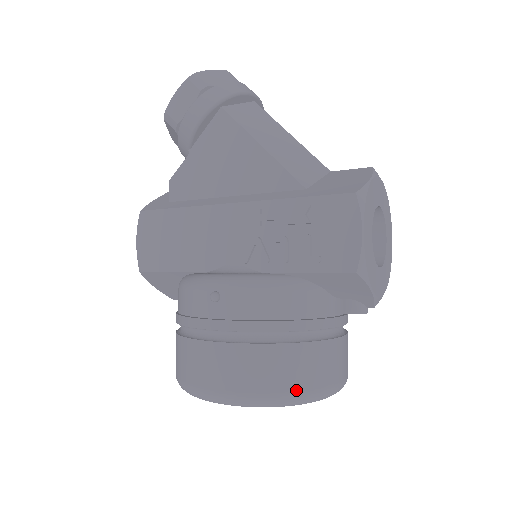
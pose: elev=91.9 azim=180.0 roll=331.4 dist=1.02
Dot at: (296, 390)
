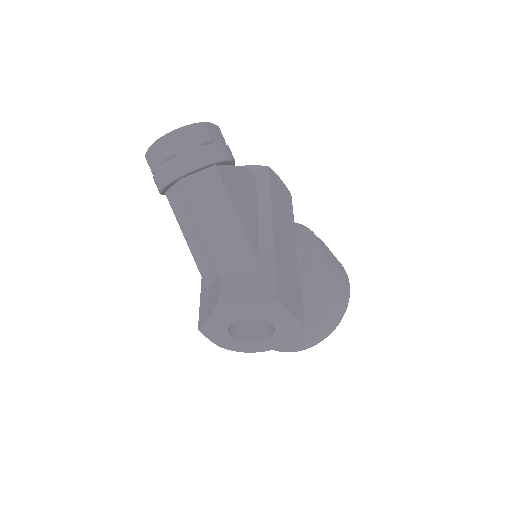
Dot at: occluded
